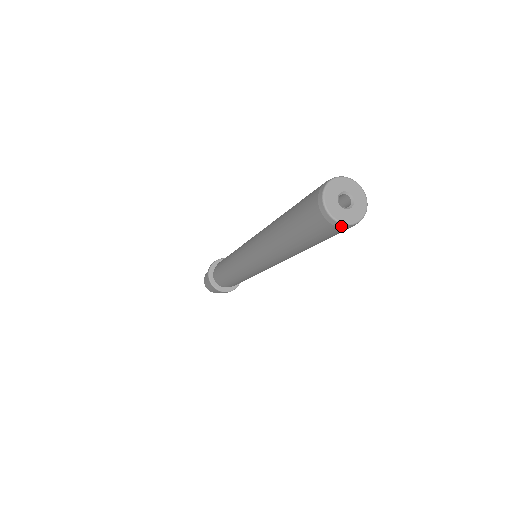
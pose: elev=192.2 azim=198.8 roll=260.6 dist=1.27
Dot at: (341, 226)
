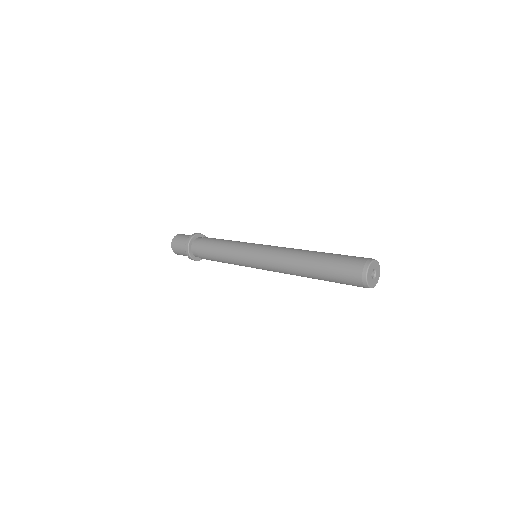
Dot at: (373, 286)
